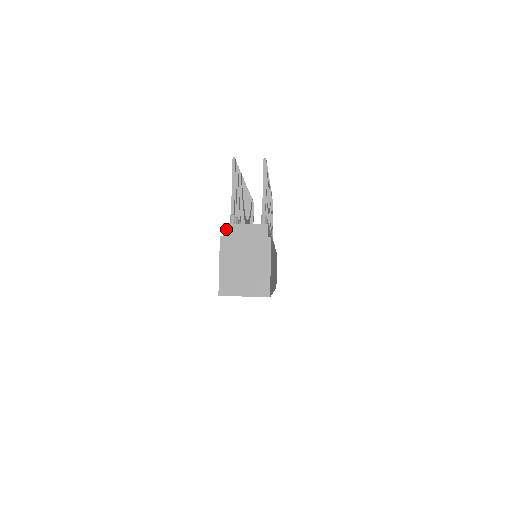
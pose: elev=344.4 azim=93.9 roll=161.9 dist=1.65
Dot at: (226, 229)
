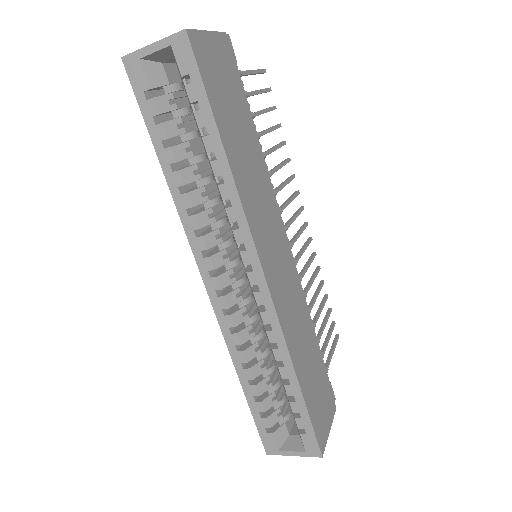
Dot at: occluded
